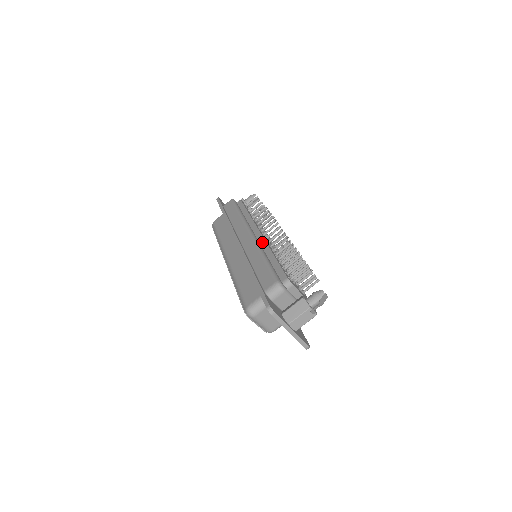
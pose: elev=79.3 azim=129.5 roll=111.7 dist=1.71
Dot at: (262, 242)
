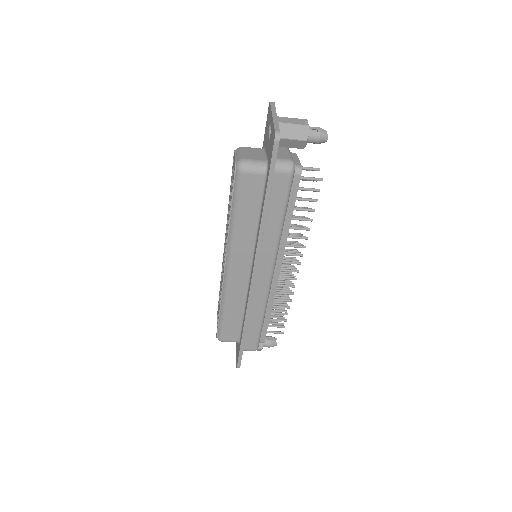
Dot at: (273, 289)
